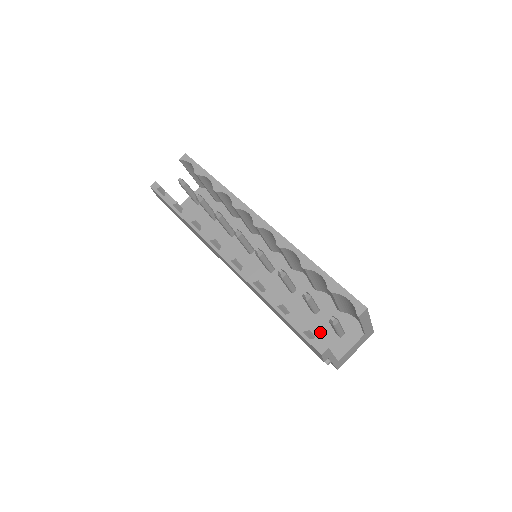
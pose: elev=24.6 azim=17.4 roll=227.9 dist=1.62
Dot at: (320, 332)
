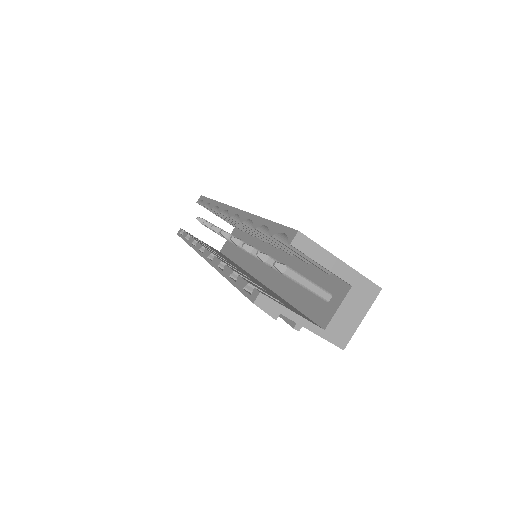
Dot at: (309, 306)
